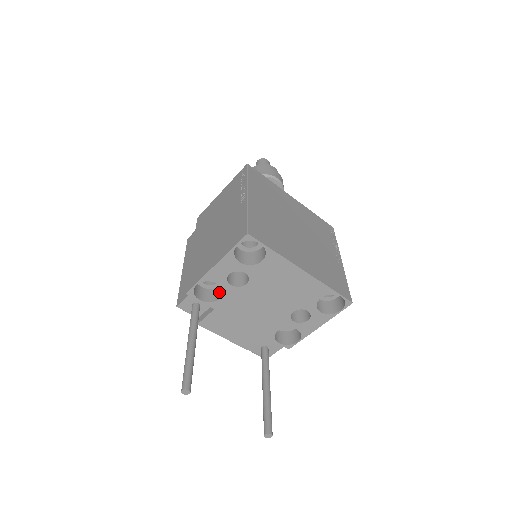
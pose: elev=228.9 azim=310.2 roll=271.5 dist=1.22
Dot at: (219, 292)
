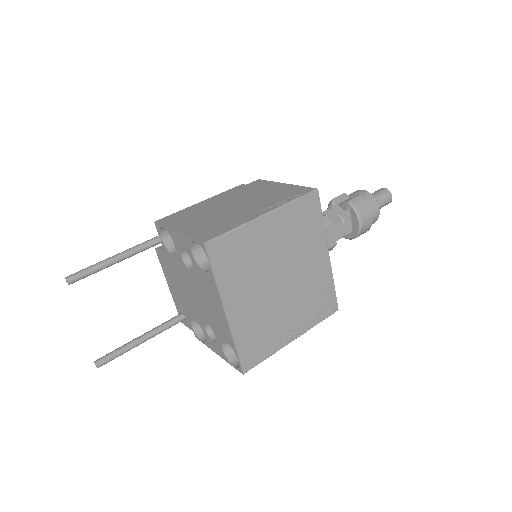
Dot at: occluded
